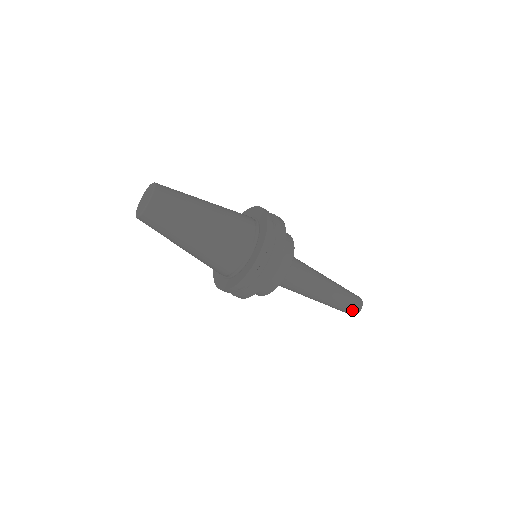
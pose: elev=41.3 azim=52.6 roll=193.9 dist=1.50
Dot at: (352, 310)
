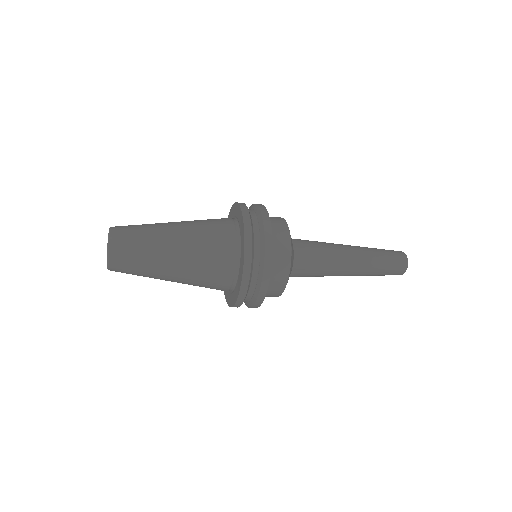
Dot at: (395, 273)
